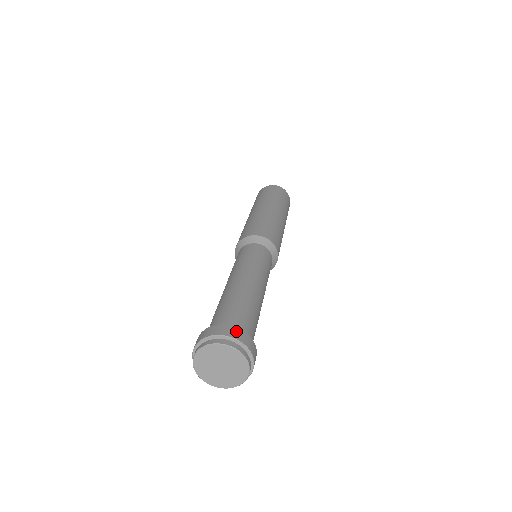
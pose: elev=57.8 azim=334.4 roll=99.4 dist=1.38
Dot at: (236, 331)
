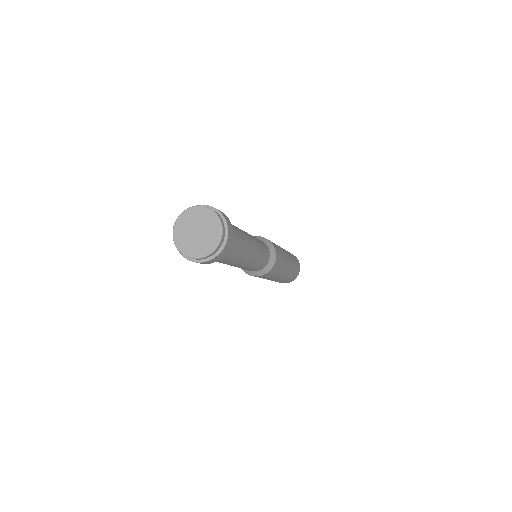
Dot at: (222, 212)
